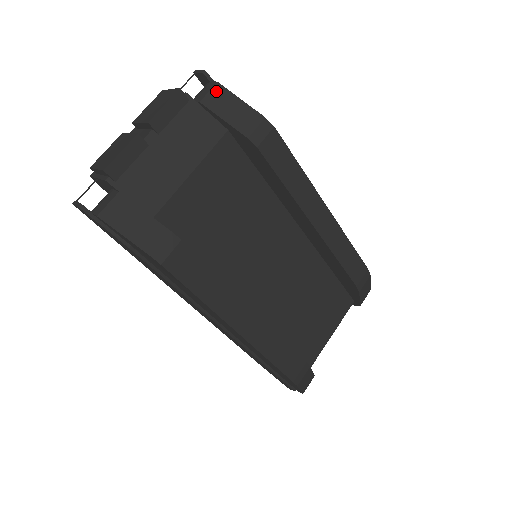
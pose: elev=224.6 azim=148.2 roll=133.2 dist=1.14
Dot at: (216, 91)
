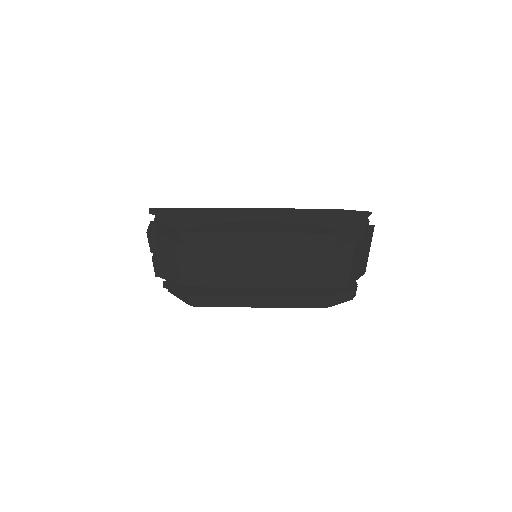
Dot at: (157, 223)
